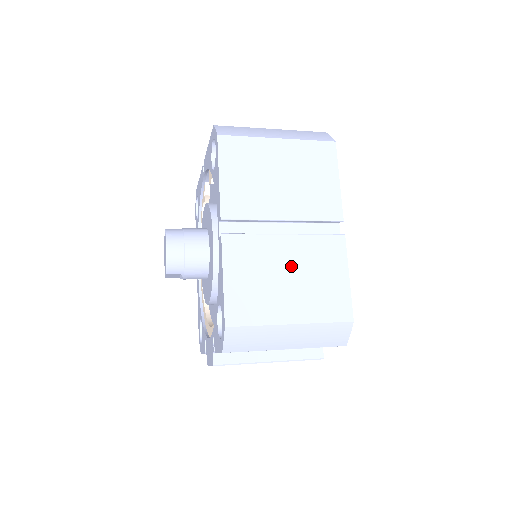
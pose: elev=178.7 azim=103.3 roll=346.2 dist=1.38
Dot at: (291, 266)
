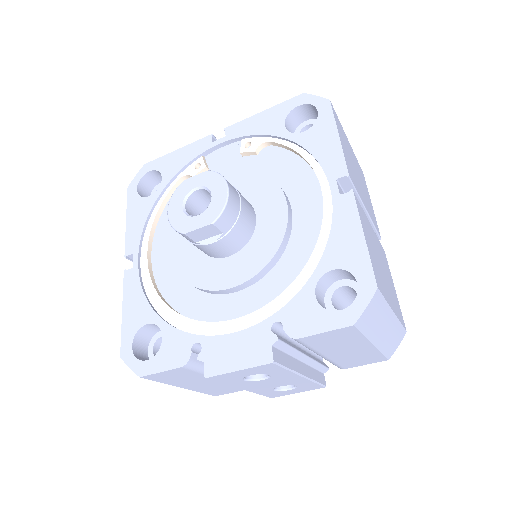
Dot at: (380, 256)
